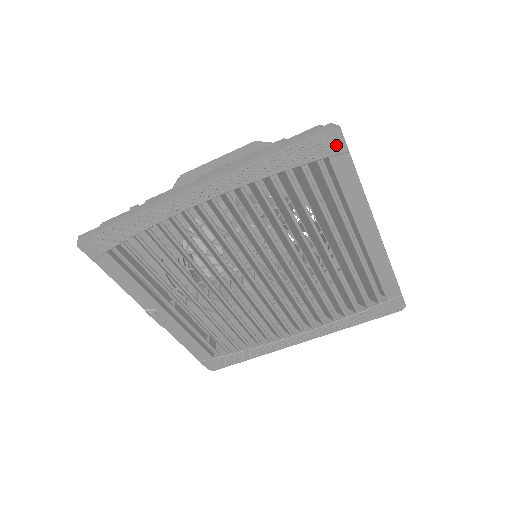
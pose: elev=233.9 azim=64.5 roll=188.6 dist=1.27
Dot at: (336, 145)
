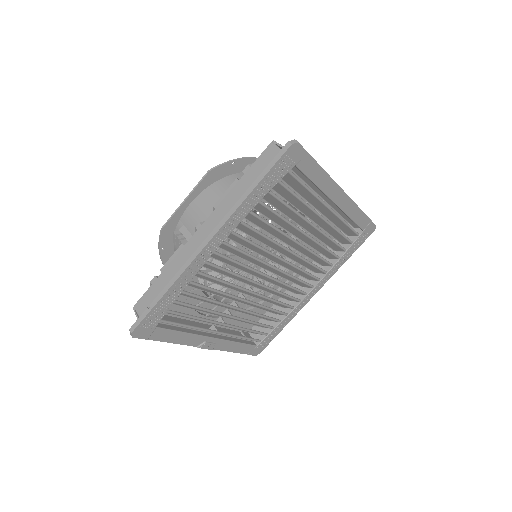
Dot at: (298, 154)
